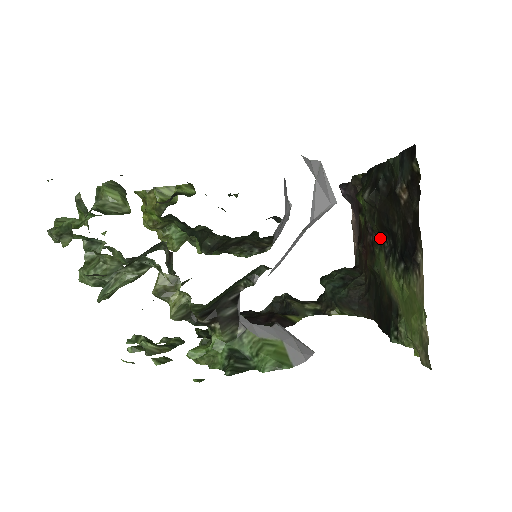
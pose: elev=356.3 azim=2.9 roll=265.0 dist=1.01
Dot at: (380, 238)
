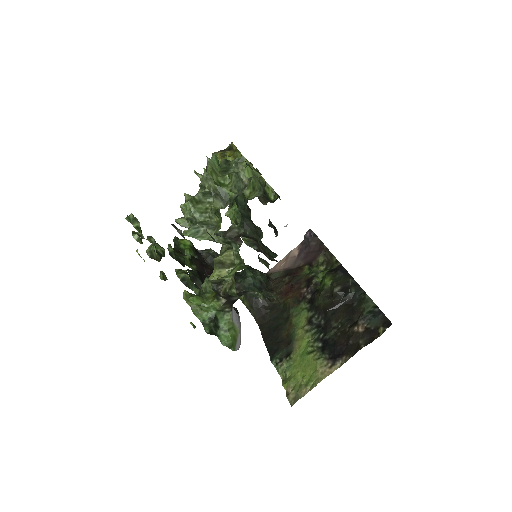
Dot at: (316, 309)
